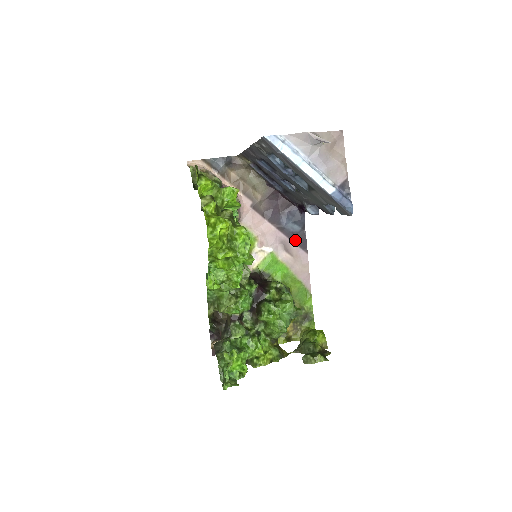
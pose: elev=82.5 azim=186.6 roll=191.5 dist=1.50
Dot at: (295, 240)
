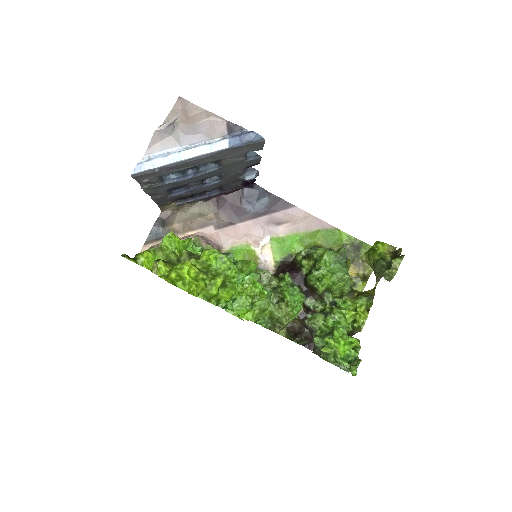
Dot at: (275, 210)
